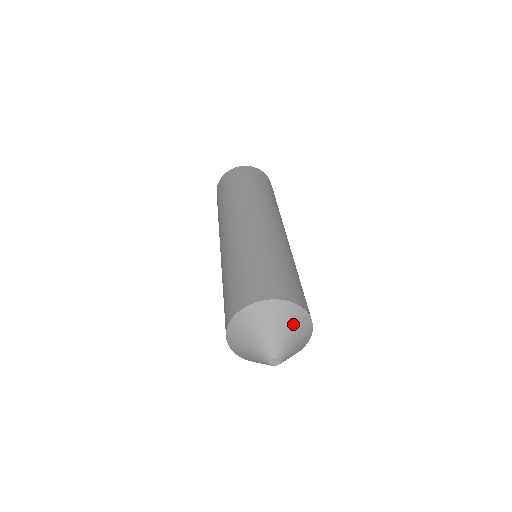
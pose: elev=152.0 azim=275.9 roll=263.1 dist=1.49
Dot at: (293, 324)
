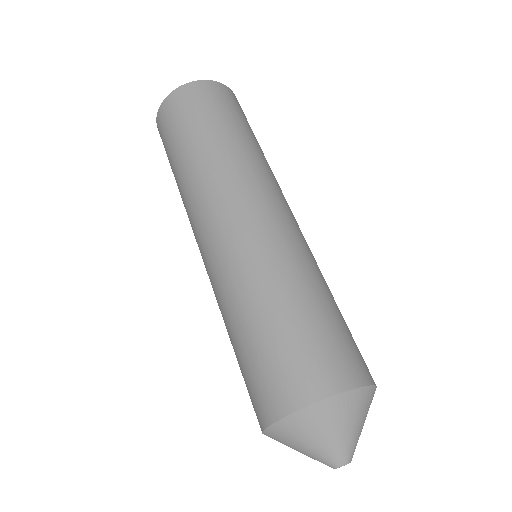
Dot at: (366, 412)
